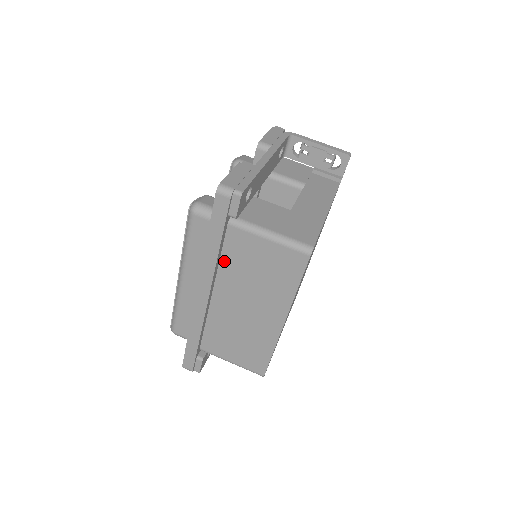
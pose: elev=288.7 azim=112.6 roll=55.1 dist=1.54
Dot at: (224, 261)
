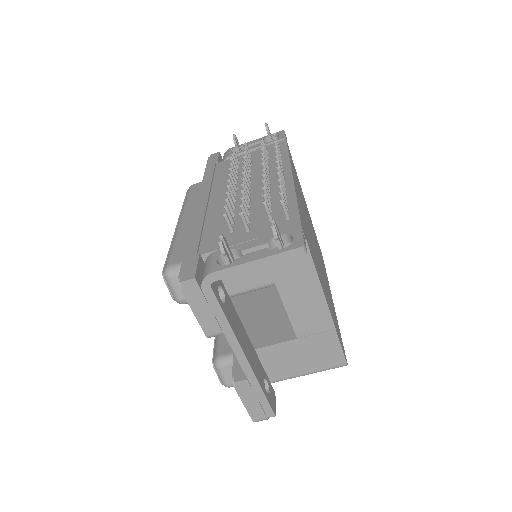
Dot at: occluded
